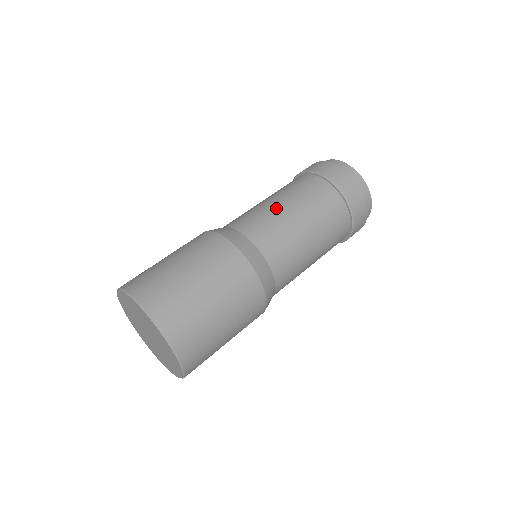
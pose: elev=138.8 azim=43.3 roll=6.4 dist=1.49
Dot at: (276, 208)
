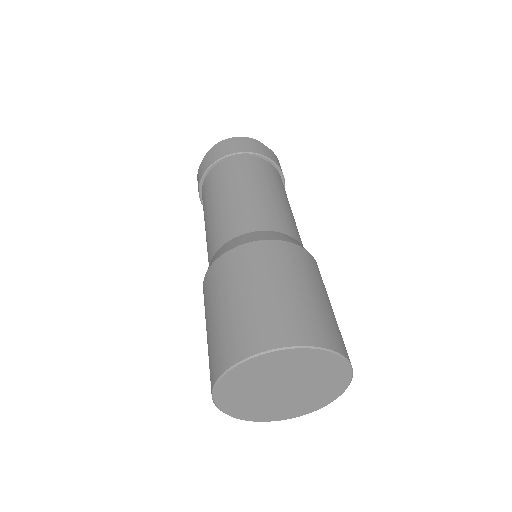
Dot at: (249, 196)
